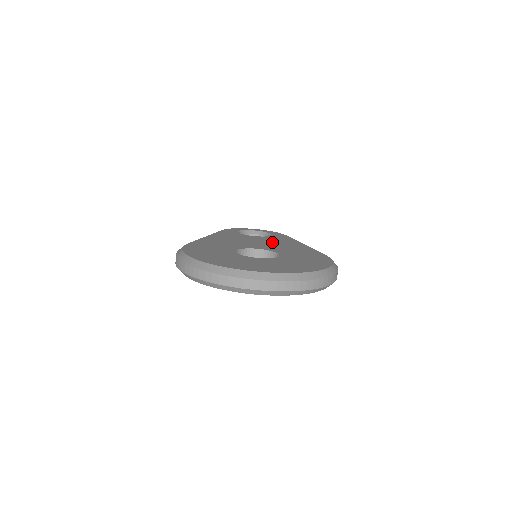
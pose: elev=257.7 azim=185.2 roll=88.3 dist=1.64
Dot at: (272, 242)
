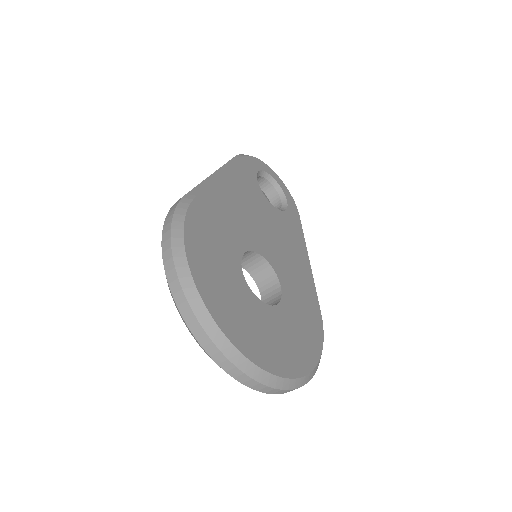
Dot at: (283, 238)
